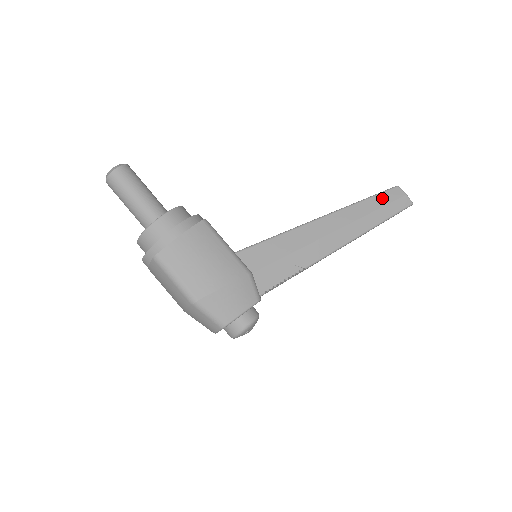
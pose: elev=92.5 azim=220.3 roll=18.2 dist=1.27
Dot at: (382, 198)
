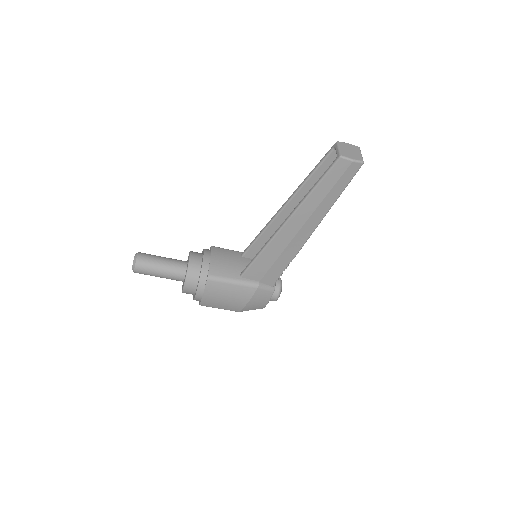
Dot at: (329, 179)
